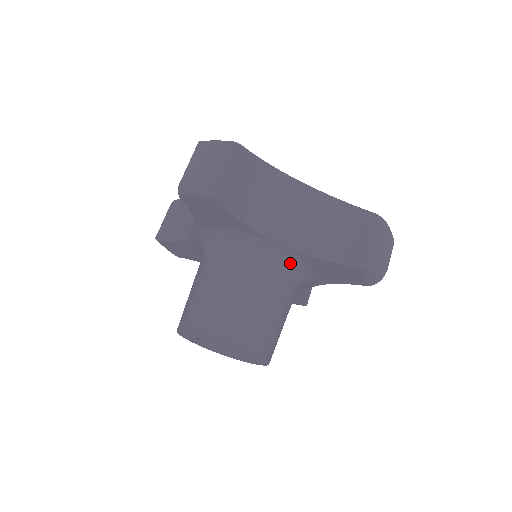
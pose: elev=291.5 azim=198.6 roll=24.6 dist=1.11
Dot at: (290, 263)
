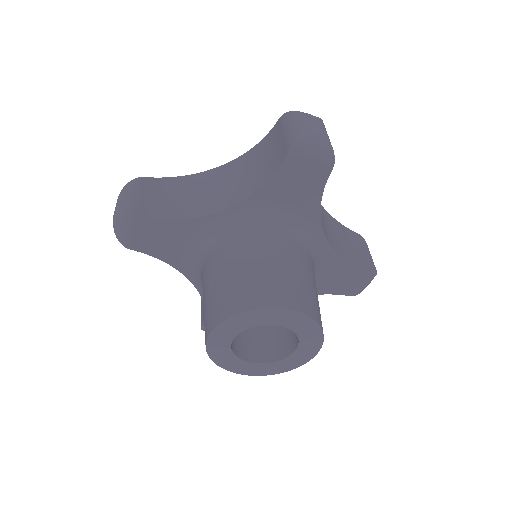
Dot at: (254, 219)
